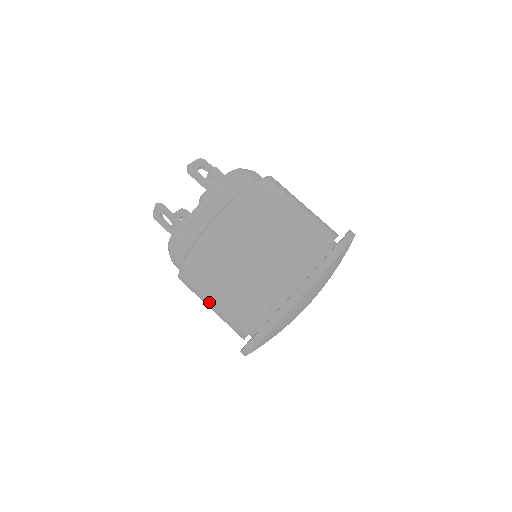
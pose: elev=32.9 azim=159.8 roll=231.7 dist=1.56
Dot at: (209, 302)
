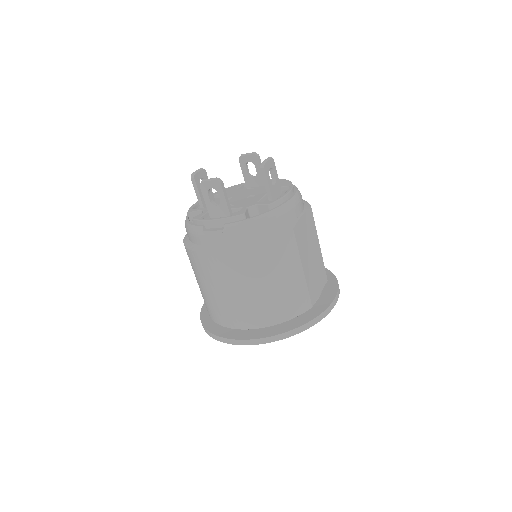
Dot at: (216, 288)
